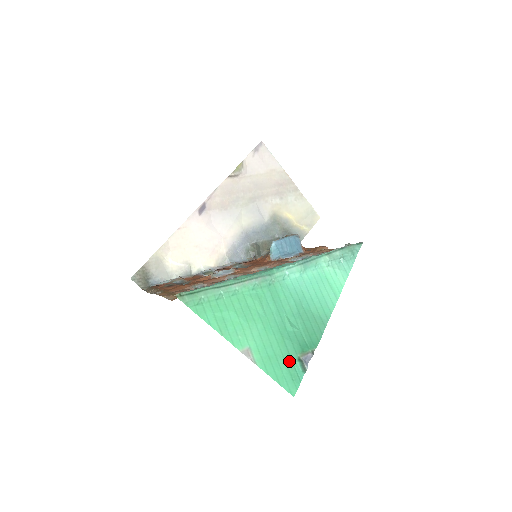
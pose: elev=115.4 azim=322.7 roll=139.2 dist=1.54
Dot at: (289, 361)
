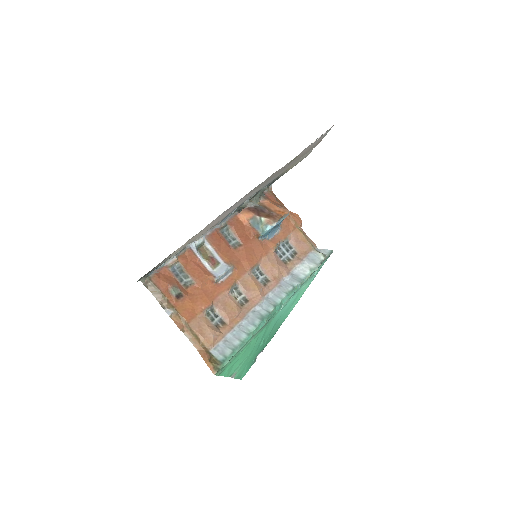
Dot at: (250, 363)
